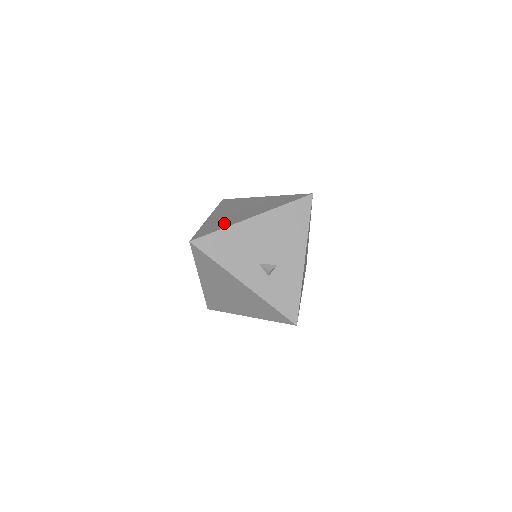
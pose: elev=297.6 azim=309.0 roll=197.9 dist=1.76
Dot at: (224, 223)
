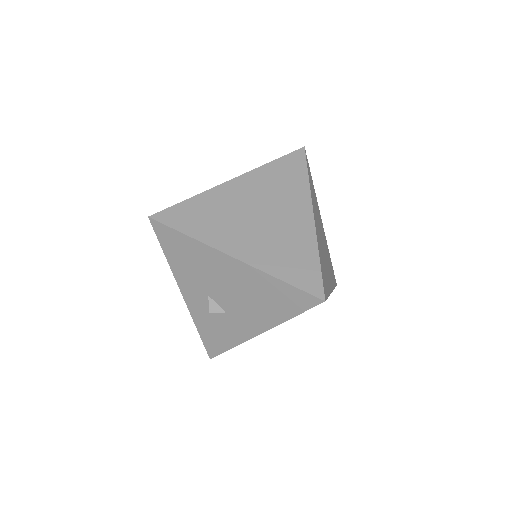
Dot at: (208, 225)
